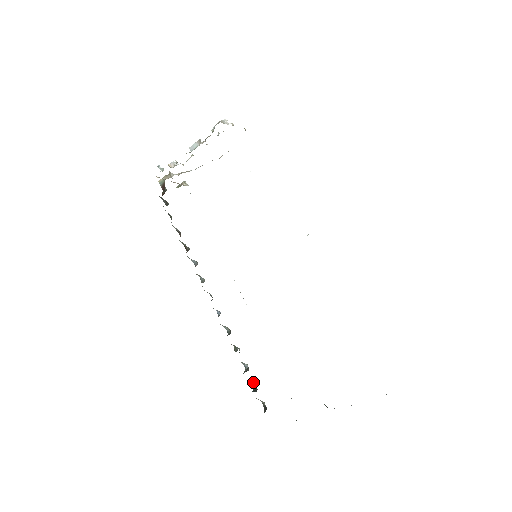
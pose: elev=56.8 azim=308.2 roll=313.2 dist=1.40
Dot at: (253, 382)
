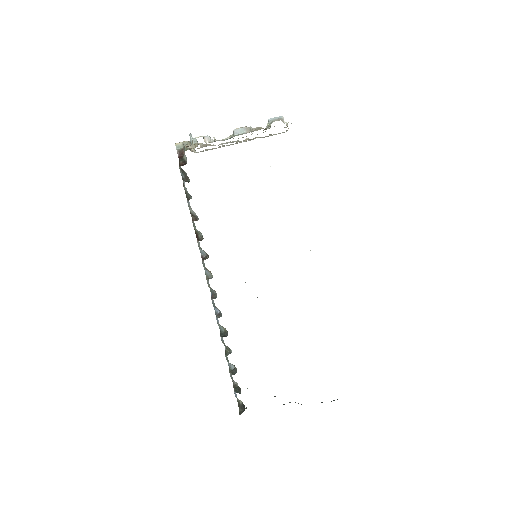
Dot at: (234, 381)
